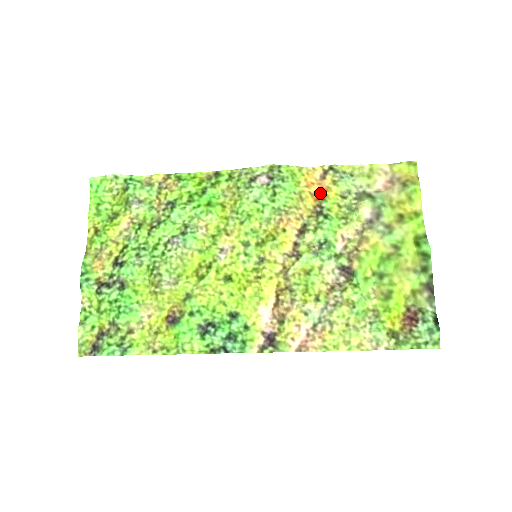
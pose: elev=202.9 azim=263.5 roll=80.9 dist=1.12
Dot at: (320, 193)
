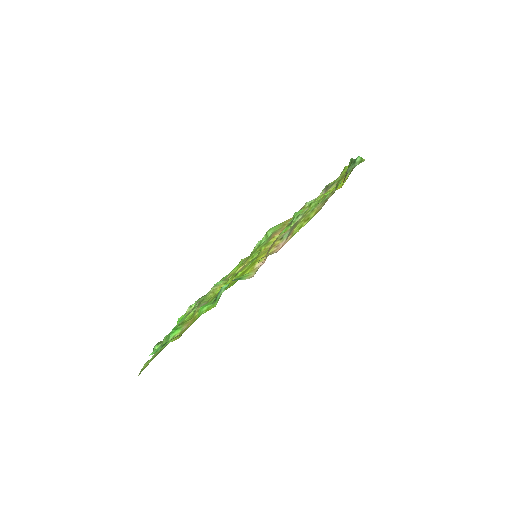
Dot at: occluded
